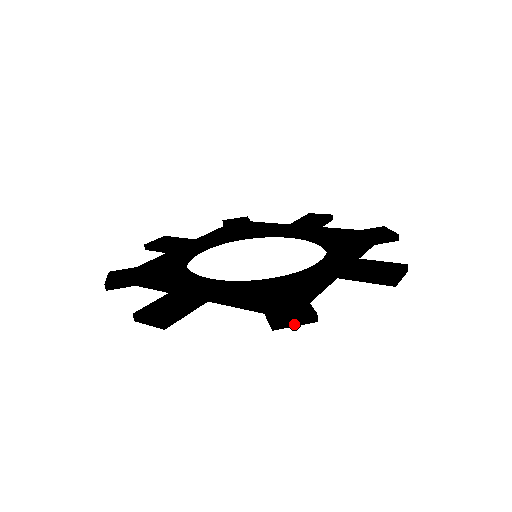
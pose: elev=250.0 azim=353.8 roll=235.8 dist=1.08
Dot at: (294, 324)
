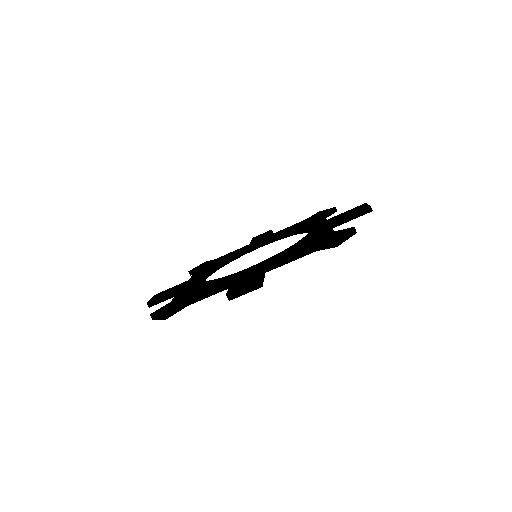
Dot at: (346, 238)
